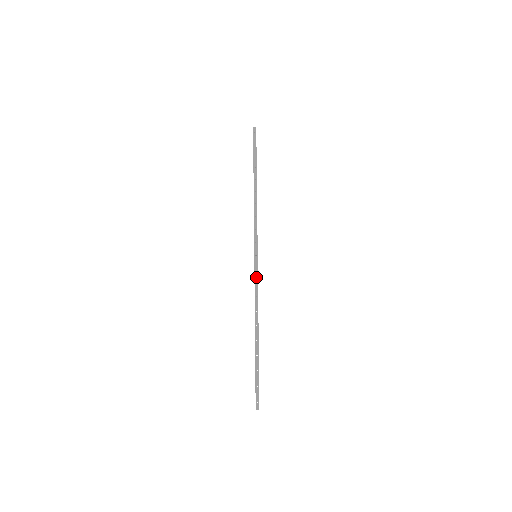
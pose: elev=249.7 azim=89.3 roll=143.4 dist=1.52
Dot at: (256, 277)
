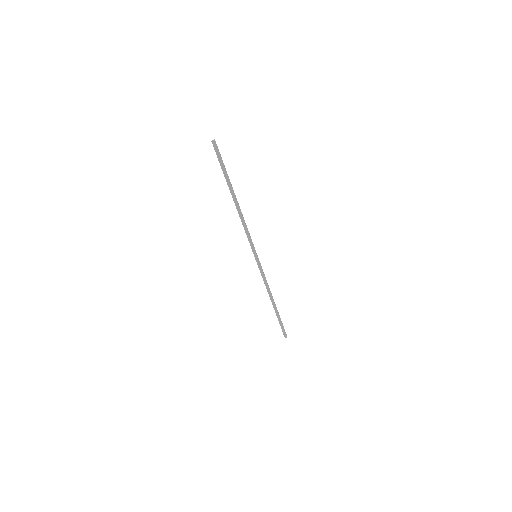
Dot at: (261, 271)
